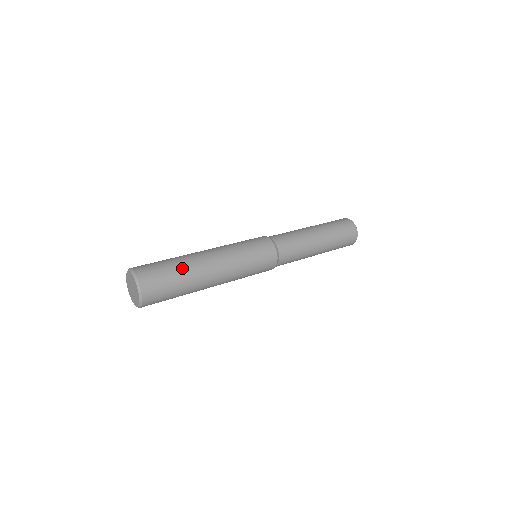
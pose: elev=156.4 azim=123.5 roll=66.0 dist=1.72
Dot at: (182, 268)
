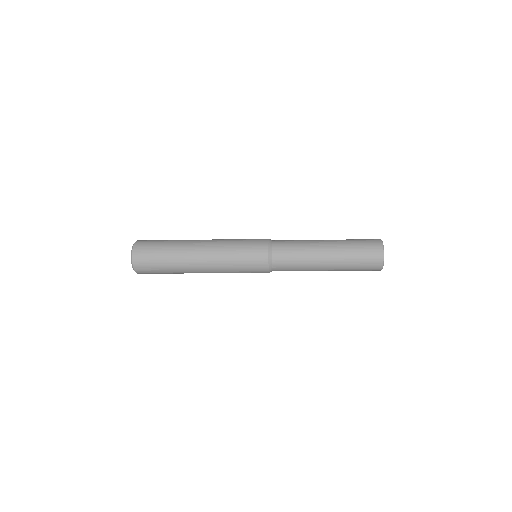
Dot at: (174, 240)
